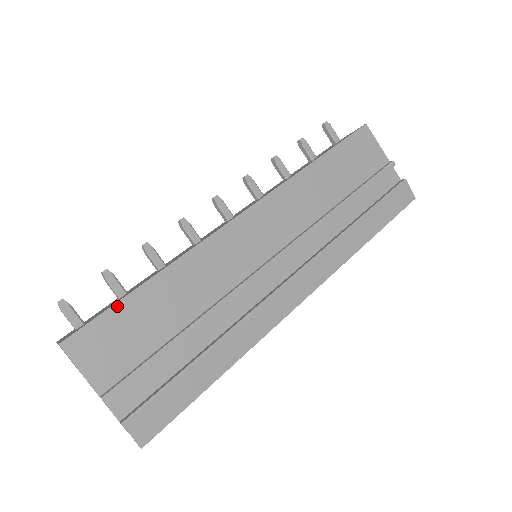
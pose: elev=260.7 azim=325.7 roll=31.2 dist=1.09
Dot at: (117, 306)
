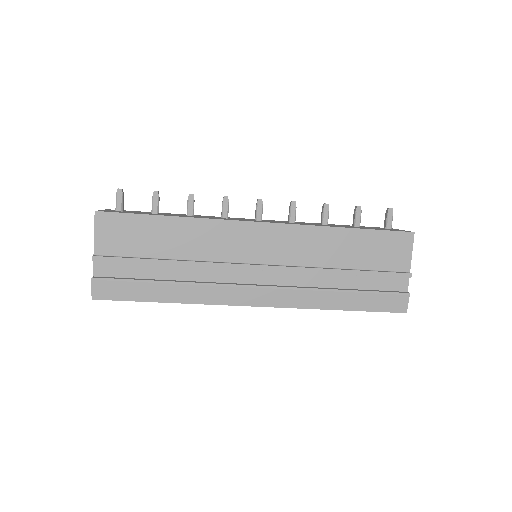
Dot at: (140, 216)
